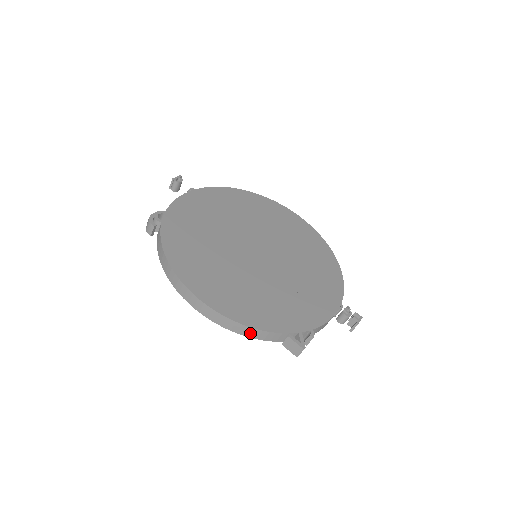
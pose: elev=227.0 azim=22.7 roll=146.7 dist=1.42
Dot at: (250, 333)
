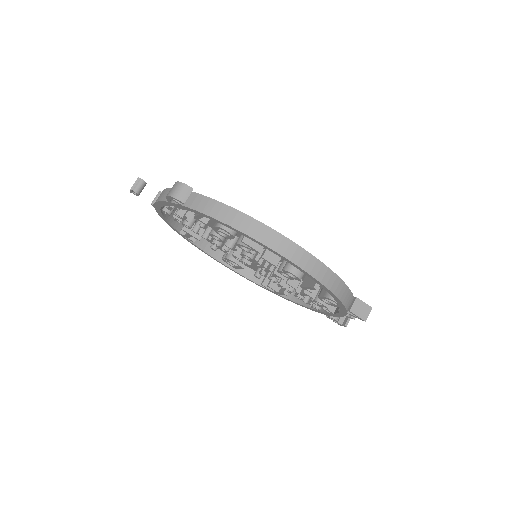
Dot at: (339, 290)
